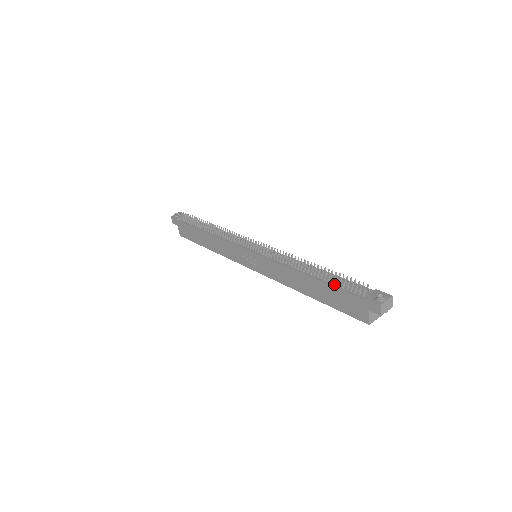
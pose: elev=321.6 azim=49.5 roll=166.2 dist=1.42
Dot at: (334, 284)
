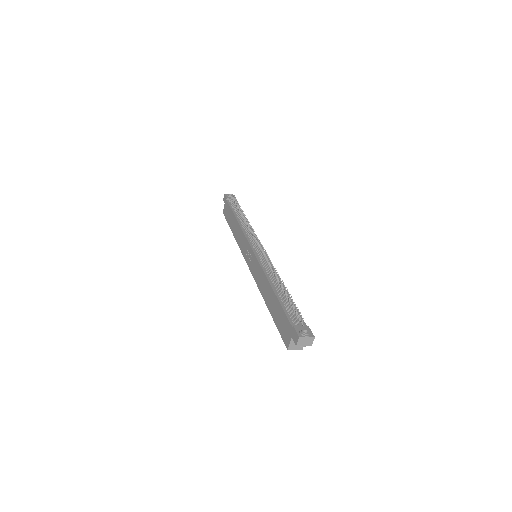
Dot at: (284, 305)
